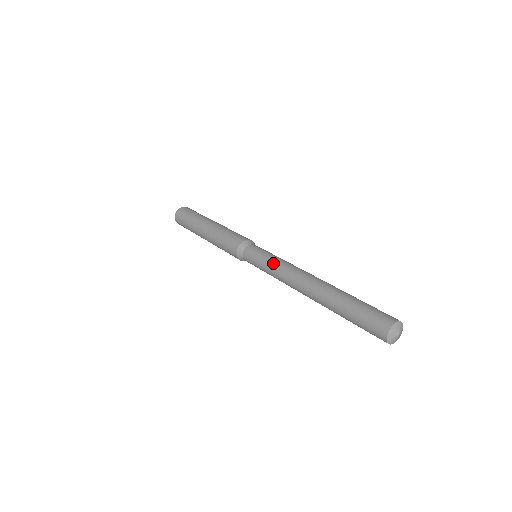
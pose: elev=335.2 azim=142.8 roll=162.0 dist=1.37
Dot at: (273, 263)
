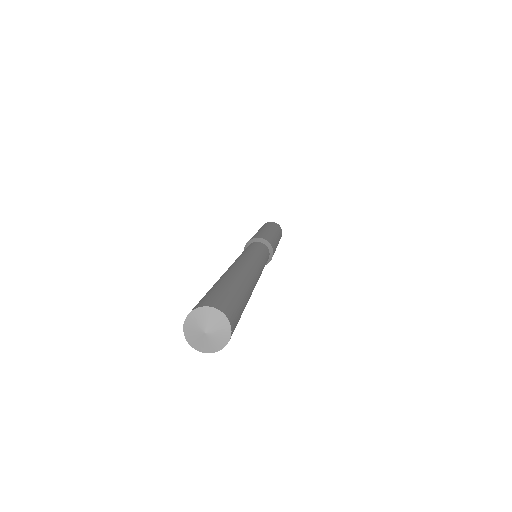
Dot at: (251, 250)
